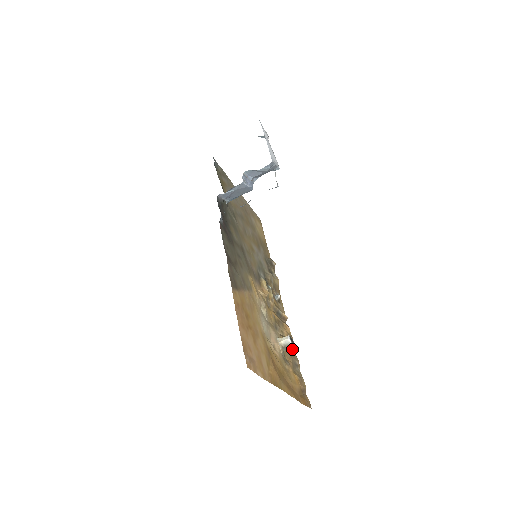
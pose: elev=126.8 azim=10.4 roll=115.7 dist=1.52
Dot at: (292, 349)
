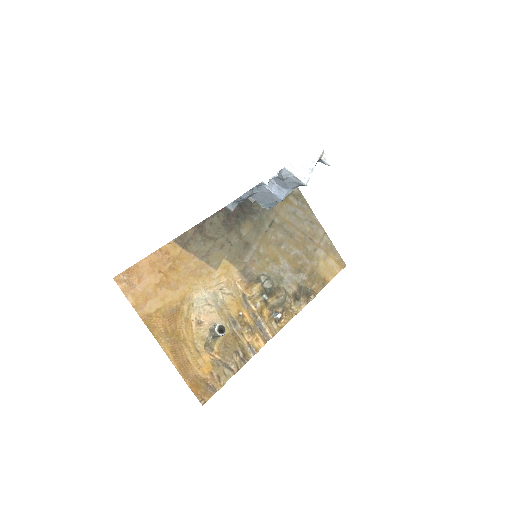
Dot at: (239, 354)
